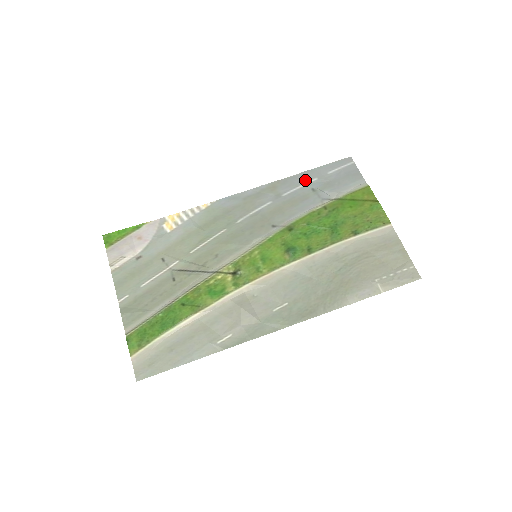
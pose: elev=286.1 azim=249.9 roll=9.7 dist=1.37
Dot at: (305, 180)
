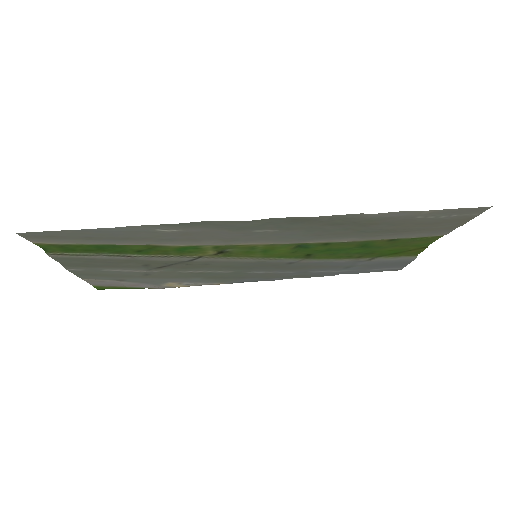
Dot at: (341, 272)
